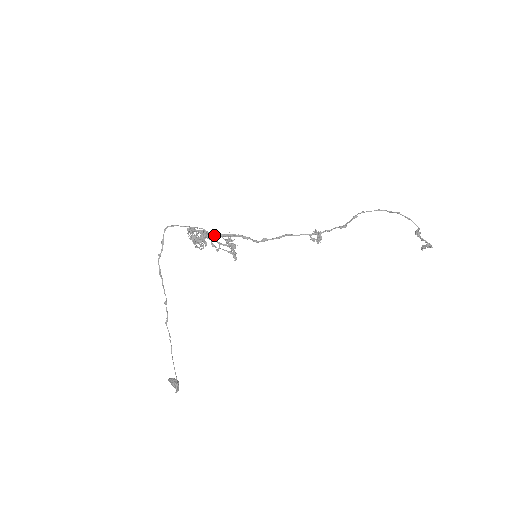
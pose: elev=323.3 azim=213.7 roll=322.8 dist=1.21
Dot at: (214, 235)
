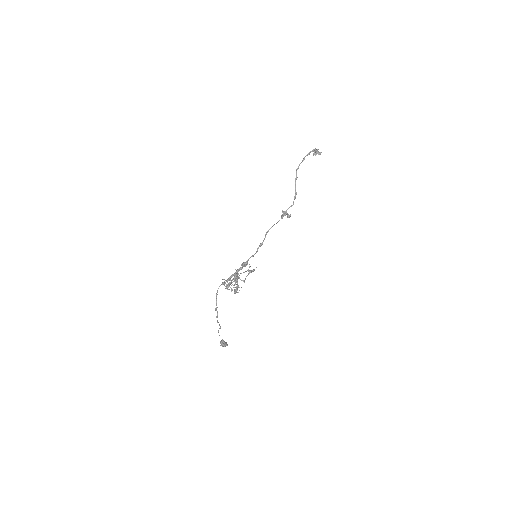
Dot at: occluded
